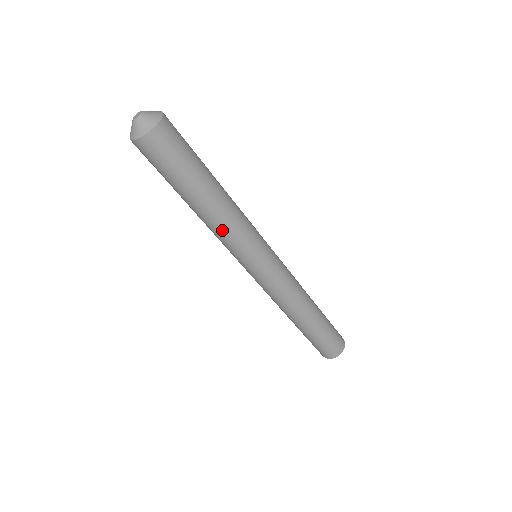
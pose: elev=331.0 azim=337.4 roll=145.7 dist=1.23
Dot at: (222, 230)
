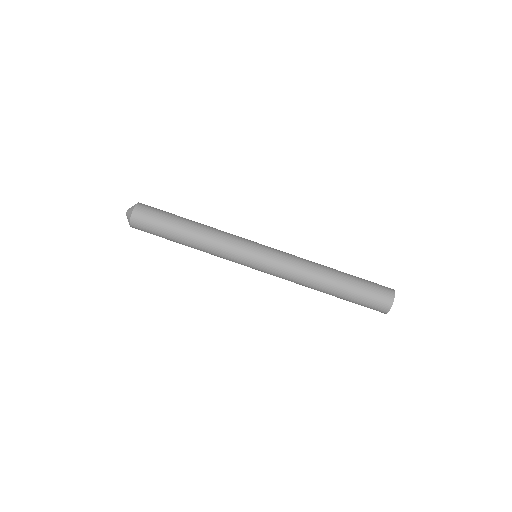
Dot at: (211, 250)
